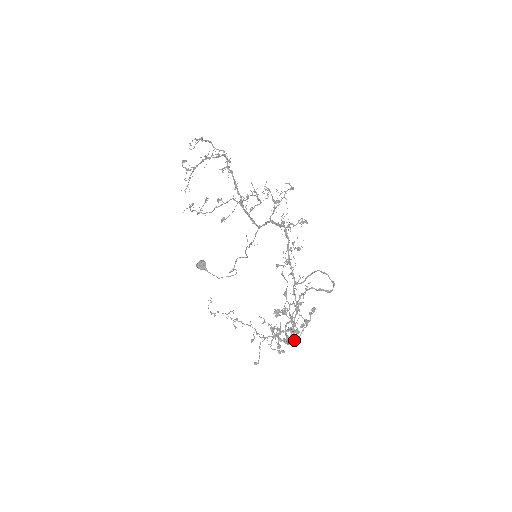
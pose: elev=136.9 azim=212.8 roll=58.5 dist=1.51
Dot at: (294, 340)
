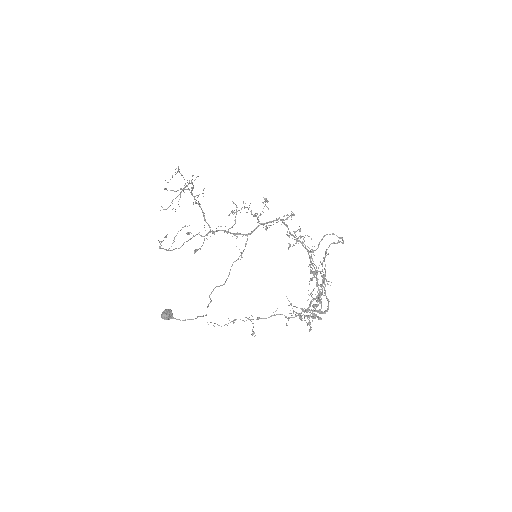
Dot at: (320, 311)
